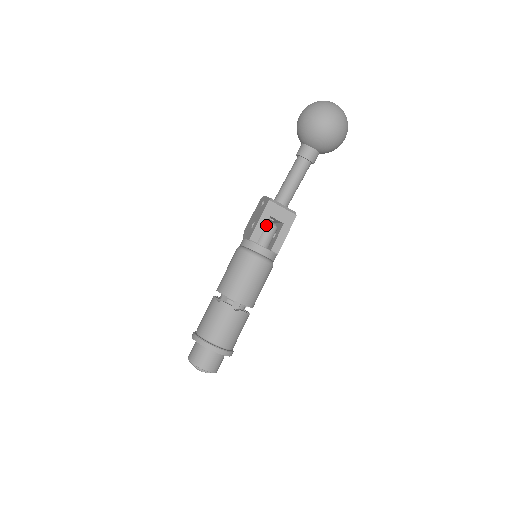
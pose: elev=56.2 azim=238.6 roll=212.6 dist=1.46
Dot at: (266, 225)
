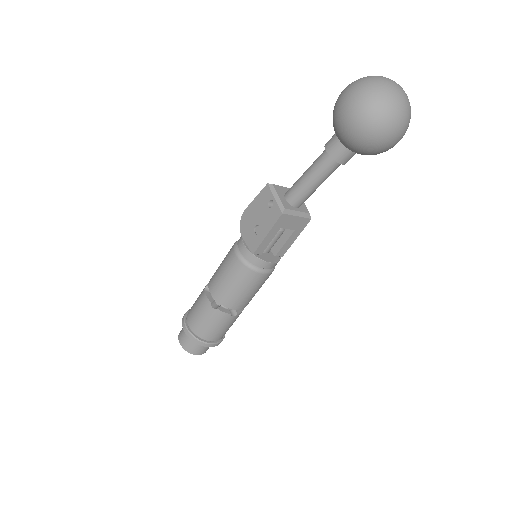
Dot at: occluded
